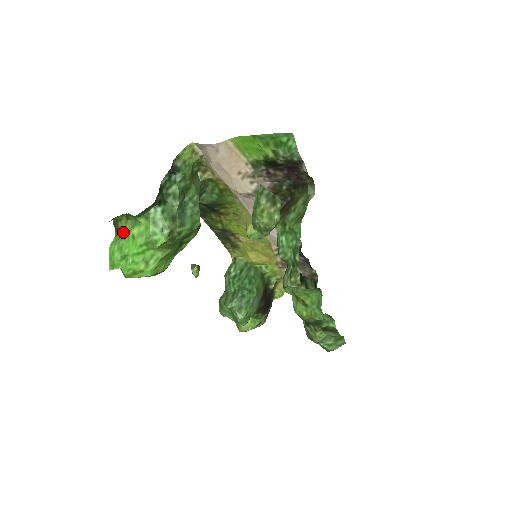
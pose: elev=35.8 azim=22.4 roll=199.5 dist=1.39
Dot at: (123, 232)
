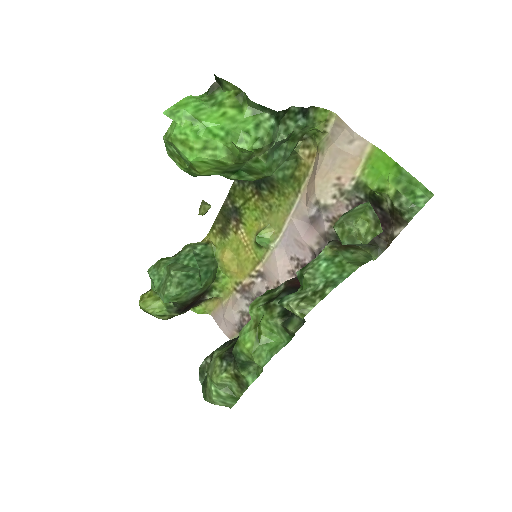
Dot at: (216, 100)
